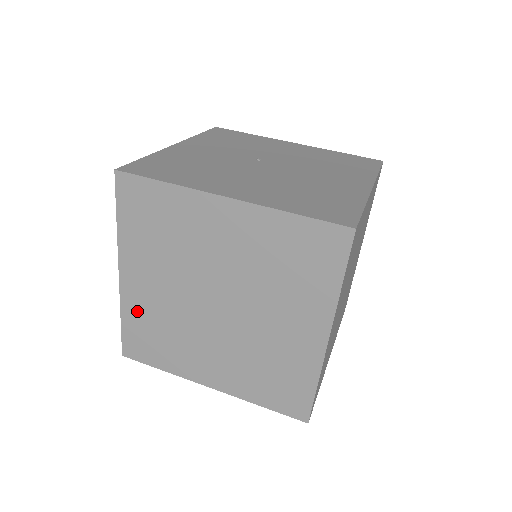
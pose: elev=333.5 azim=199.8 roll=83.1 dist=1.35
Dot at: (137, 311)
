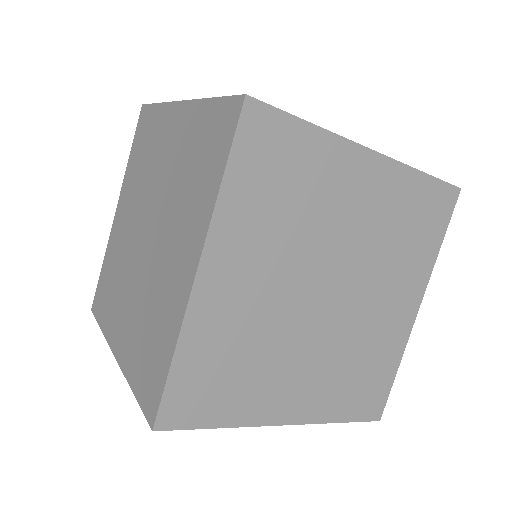
Dot at: (111, 252)
